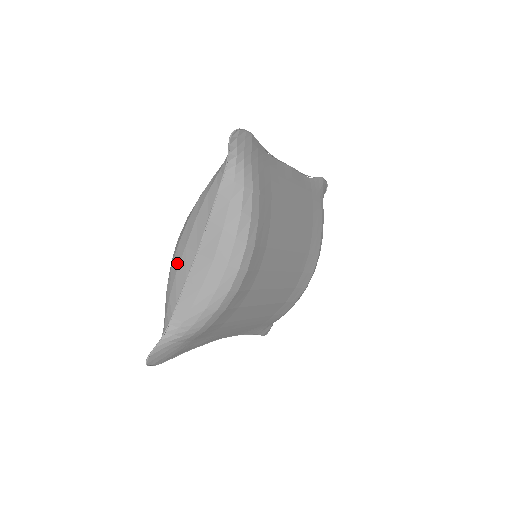
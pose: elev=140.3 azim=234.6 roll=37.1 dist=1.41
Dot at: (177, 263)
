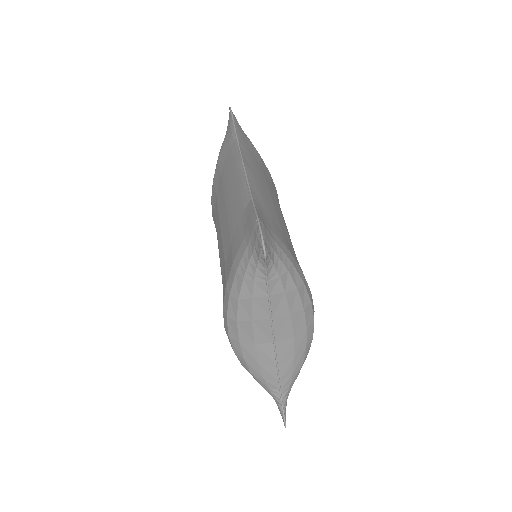
Dot at: (253, 357)
